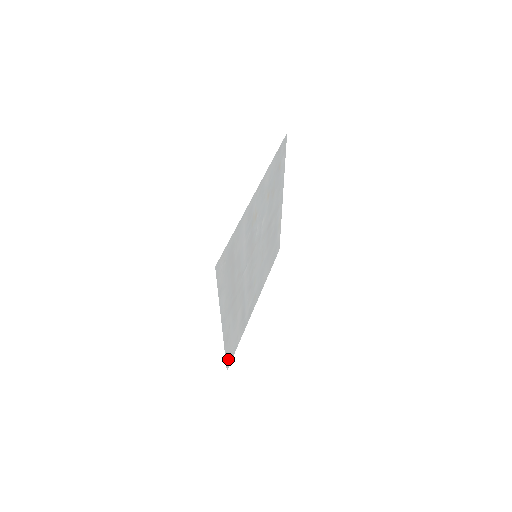
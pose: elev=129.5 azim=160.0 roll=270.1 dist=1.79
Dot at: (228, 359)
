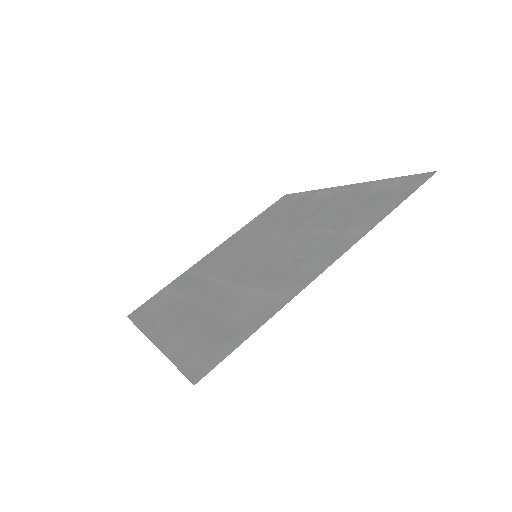
Dot at: (136, 314)
